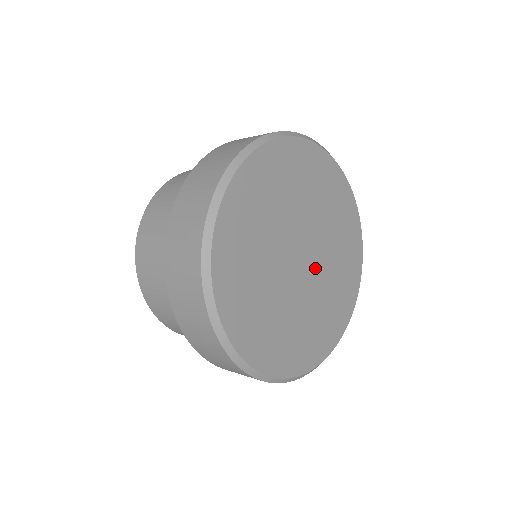
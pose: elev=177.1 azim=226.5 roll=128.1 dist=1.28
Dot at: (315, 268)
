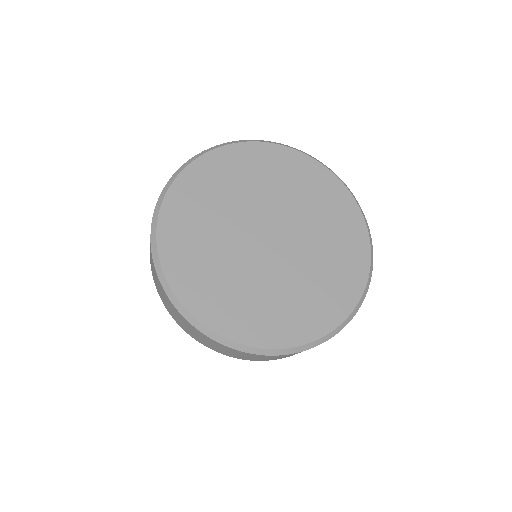
Dot at: (273, 260)
